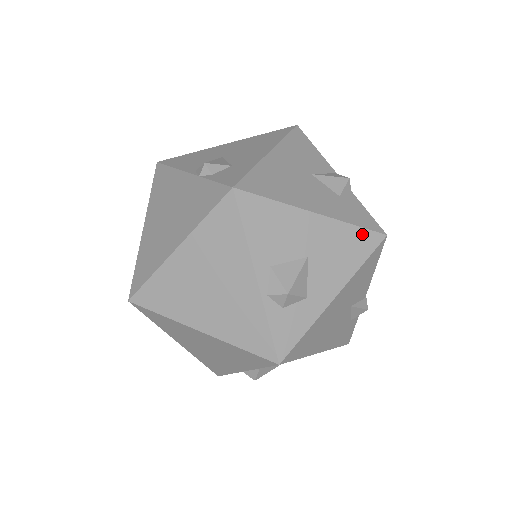
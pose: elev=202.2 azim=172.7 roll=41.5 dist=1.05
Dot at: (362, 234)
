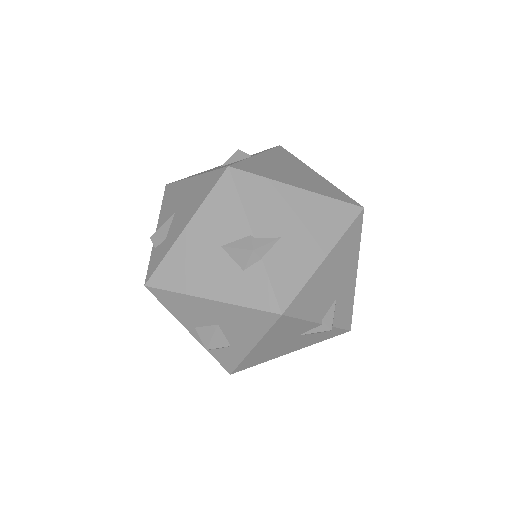
Dot at: (257, 313)
